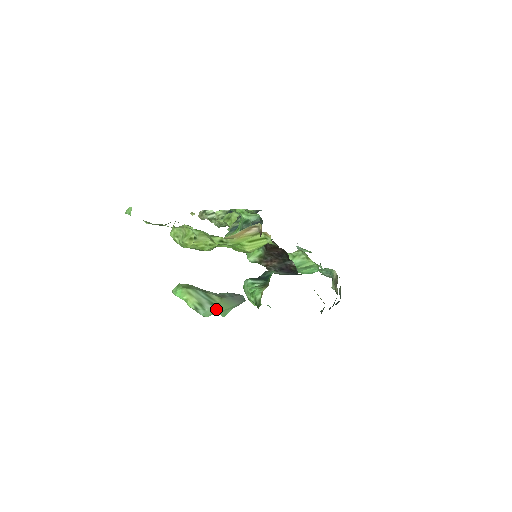
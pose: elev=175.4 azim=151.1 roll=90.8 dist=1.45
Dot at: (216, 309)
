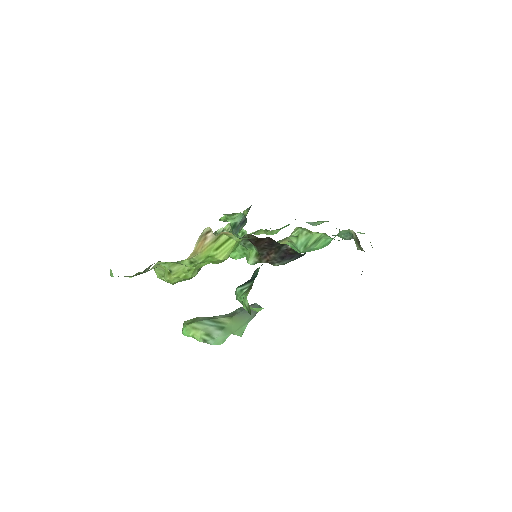
Dot at: (228, 332)
